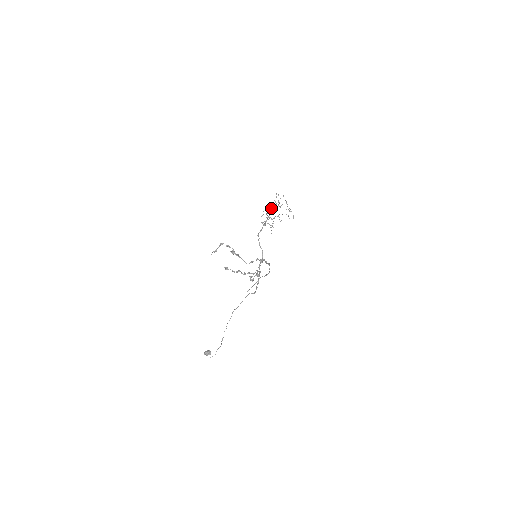
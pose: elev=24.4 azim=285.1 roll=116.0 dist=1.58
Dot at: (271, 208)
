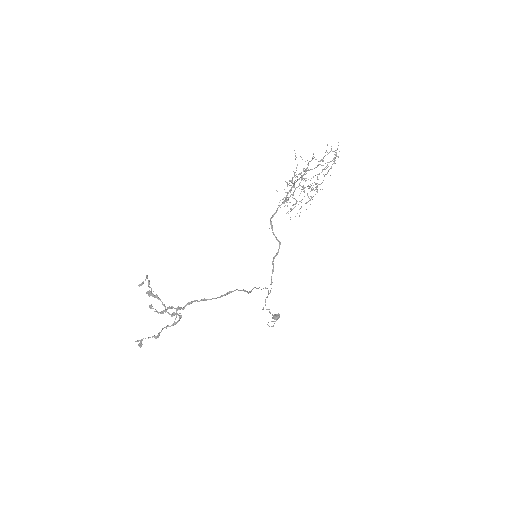
Dot at: (292, 179)
